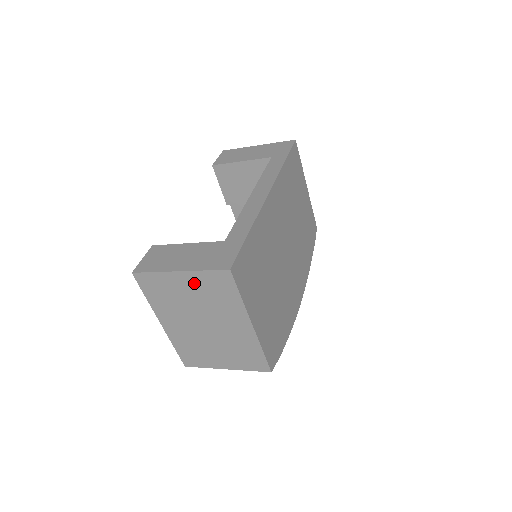
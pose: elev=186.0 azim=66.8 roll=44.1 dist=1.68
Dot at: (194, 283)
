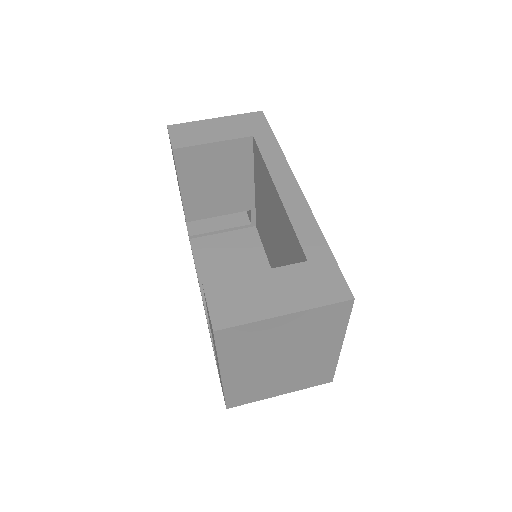
Dot at: (298, 322)
